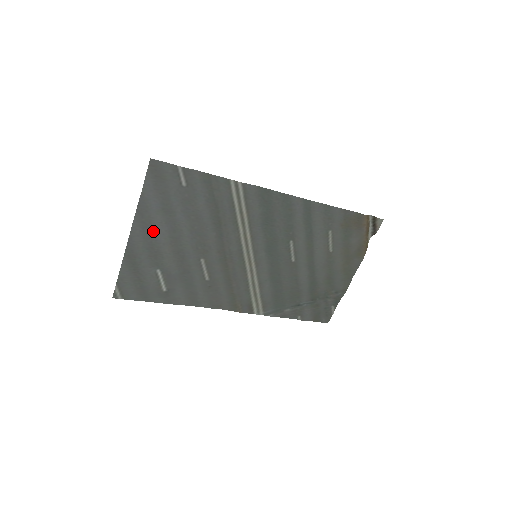
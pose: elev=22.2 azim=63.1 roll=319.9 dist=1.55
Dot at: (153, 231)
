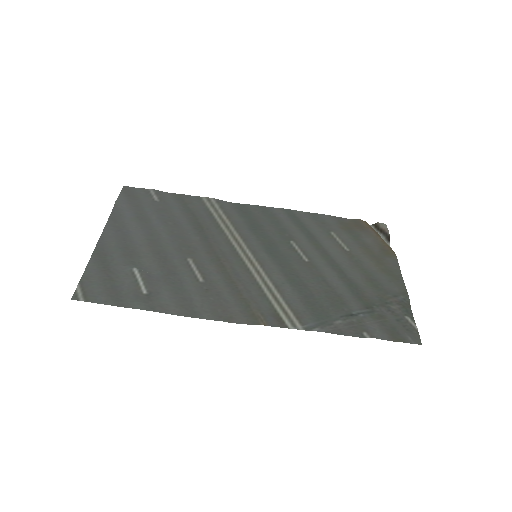
Dot at: (127, 234)
